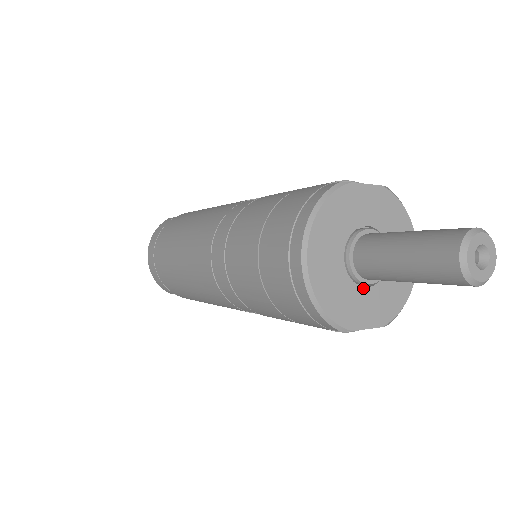
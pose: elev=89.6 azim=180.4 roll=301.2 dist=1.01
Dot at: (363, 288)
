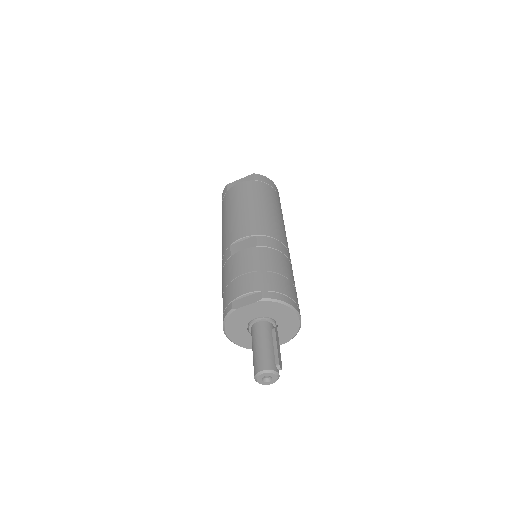
Dot at: occluded
